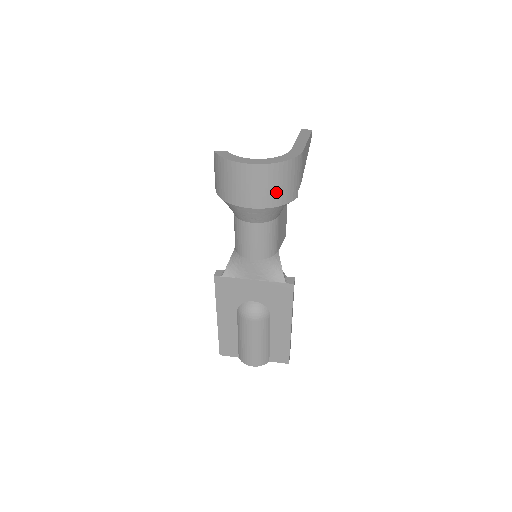
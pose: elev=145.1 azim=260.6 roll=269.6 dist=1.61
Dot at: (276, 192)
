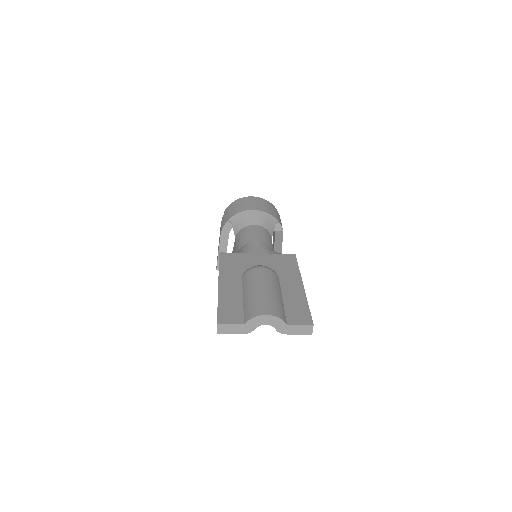
Dot at: (270, 210)
